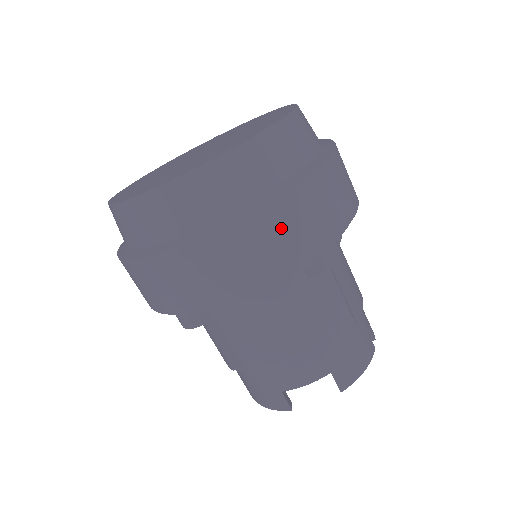
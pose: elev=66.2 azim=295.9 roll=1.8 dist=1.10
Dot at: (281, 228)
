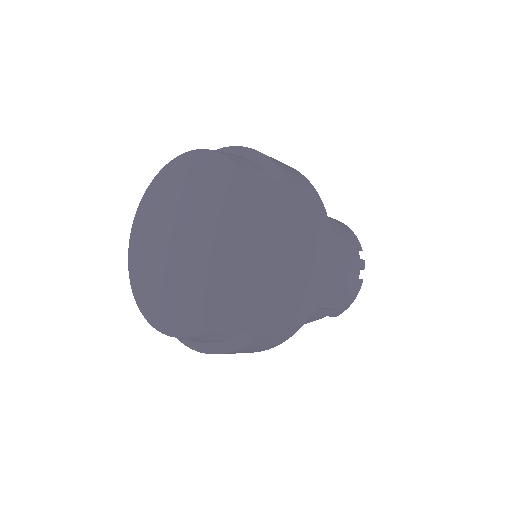
Dot at: (264, 342)
